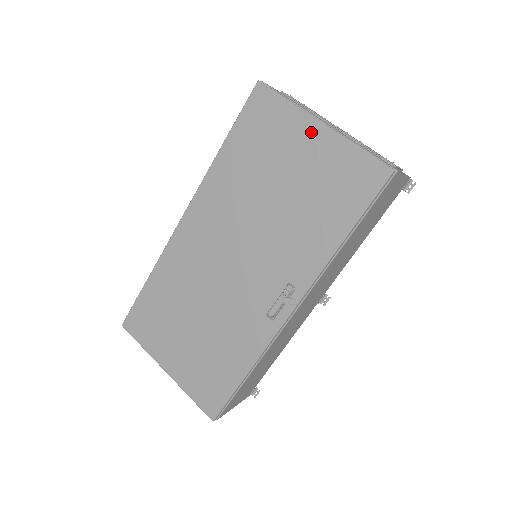
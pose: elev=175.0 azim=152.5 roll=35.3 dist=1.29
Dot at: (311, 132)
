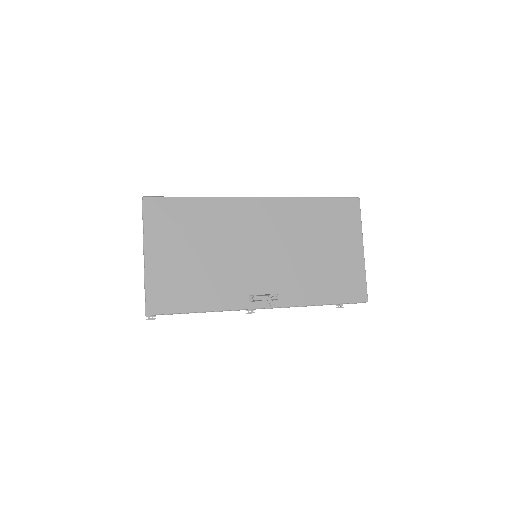
Dot at: (356, 247)
